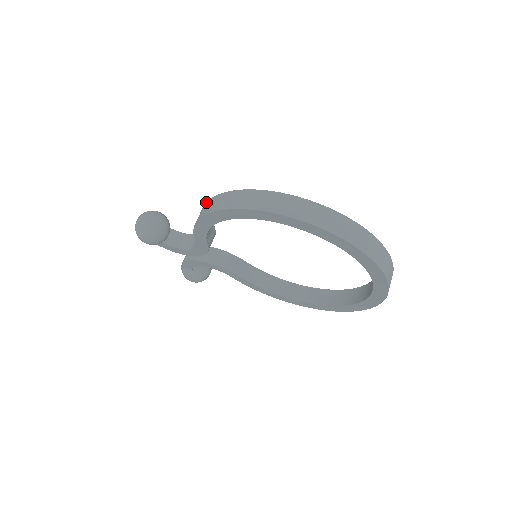
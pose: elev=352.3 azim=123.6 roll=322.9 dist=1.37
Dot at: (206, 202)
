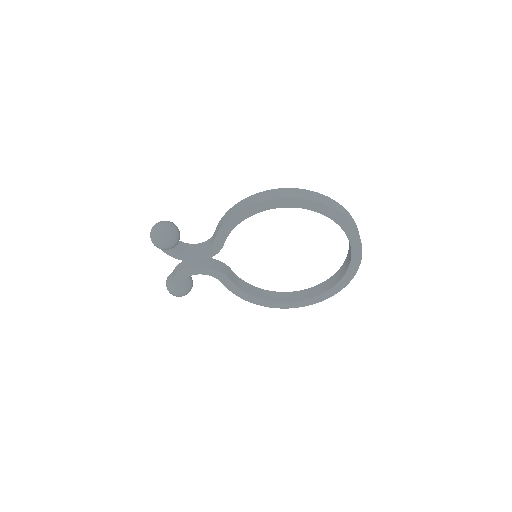
Dot at: occluded
